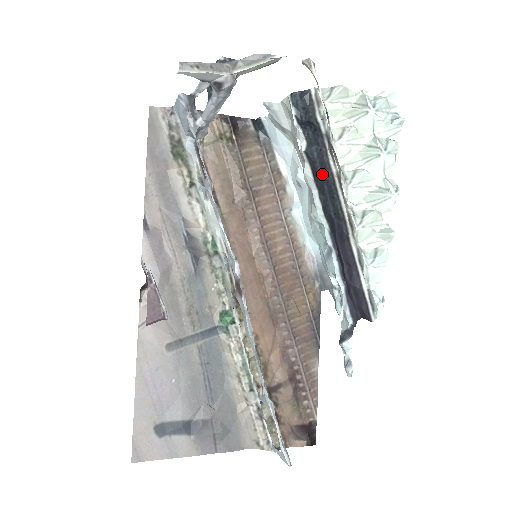
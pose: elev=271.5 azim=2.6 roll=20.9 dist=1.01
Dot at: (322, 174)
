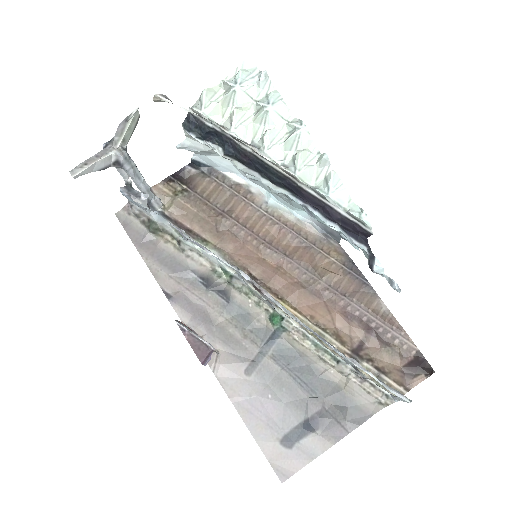
Dot at: (246, 159)
